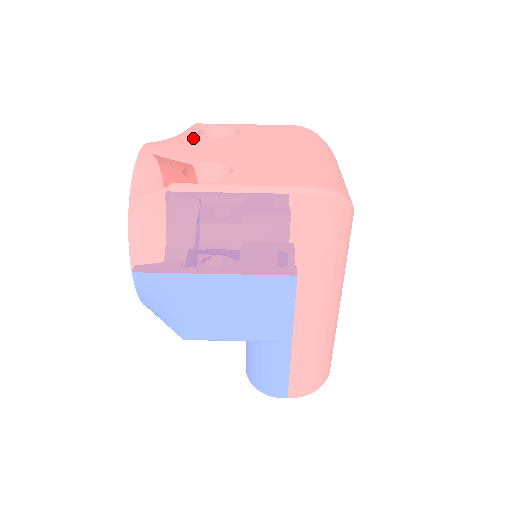
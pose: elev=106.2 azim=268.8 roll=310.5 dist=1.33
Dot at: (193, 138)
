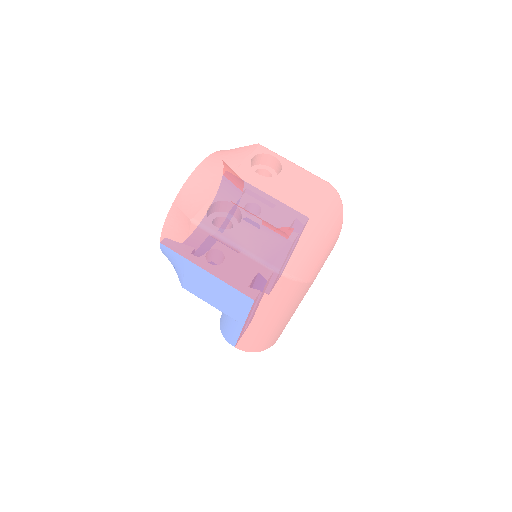
Dot at: (242, 166)
